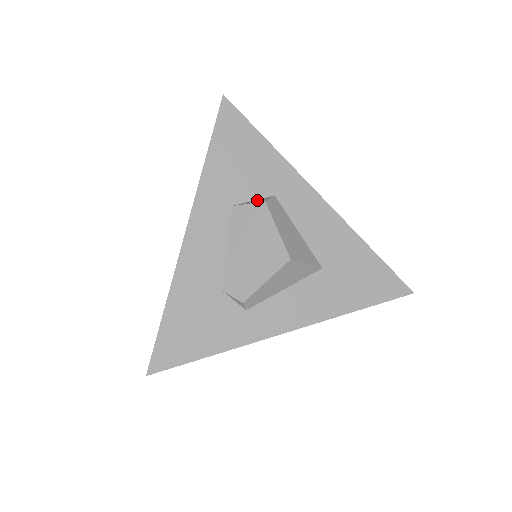
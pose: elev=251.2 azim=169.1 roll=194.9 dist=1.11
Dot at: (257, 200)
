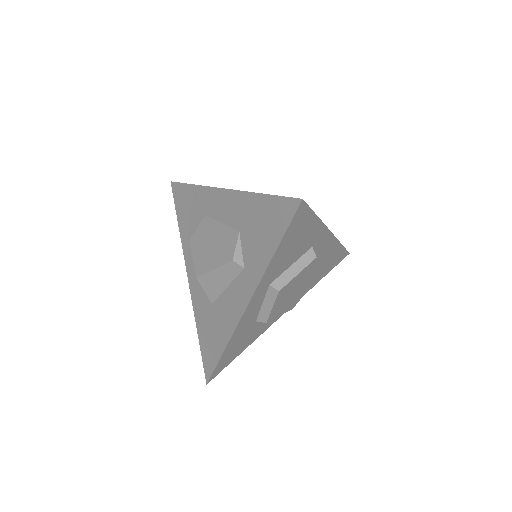
Dot at: occluded
